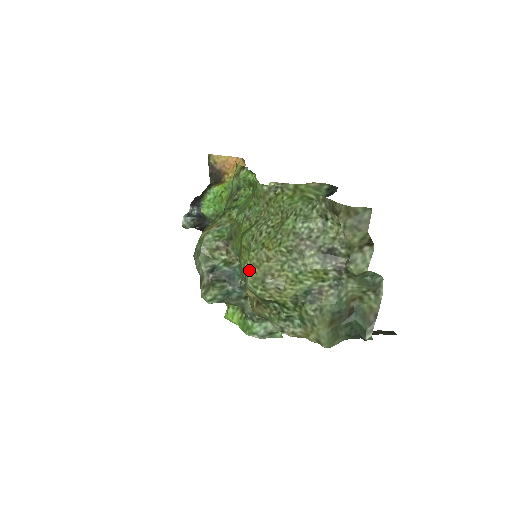
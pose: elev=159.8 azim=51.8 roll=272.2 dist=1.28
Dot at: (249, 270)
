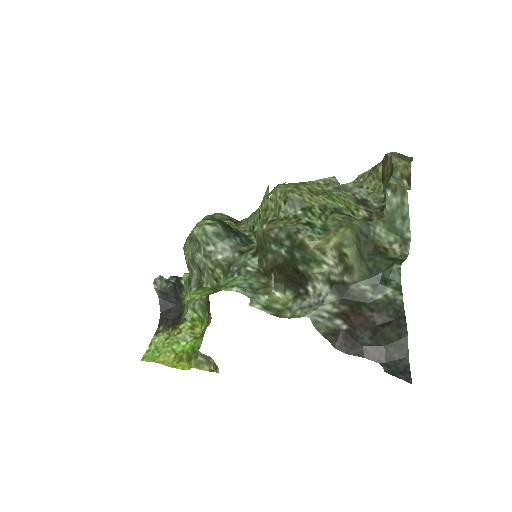
Dot at: (282, 184)
